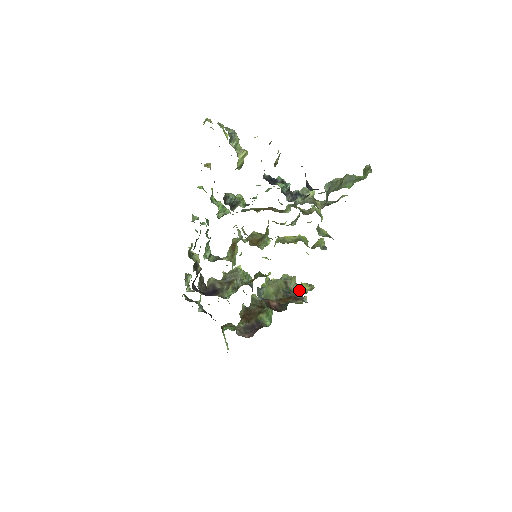
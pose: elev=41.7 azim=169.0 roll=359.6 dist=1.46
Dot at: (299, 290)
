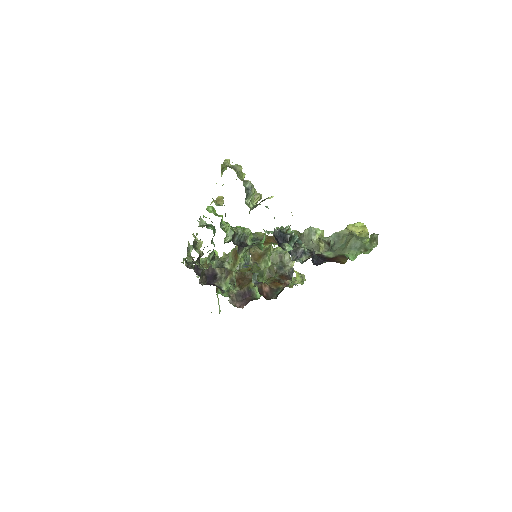
Dot at: (291, 265)
